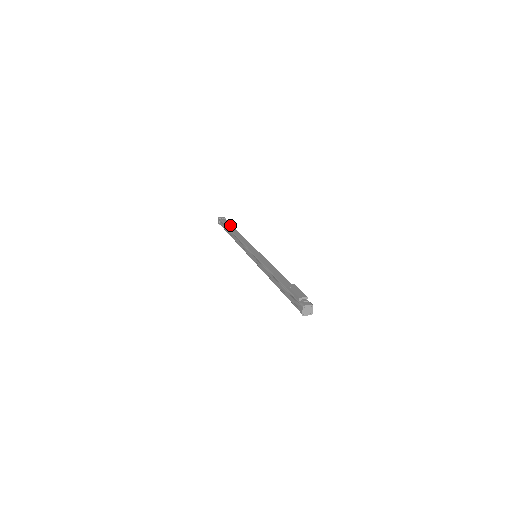
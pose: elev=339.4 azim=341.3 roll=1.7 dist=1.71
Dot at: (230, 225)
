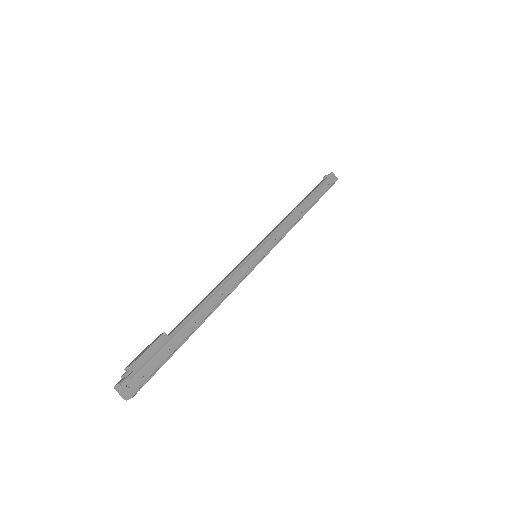
Dot at: (312, 191)
